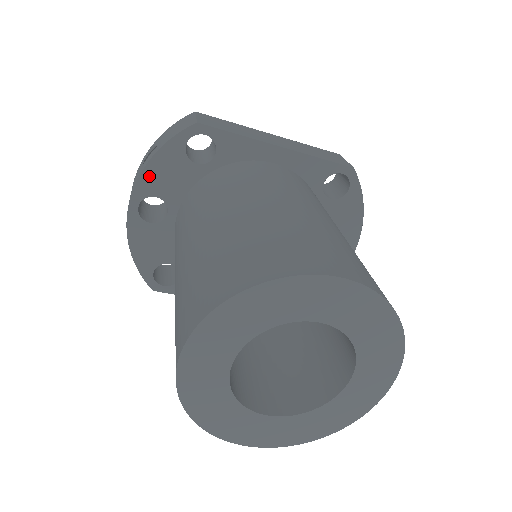
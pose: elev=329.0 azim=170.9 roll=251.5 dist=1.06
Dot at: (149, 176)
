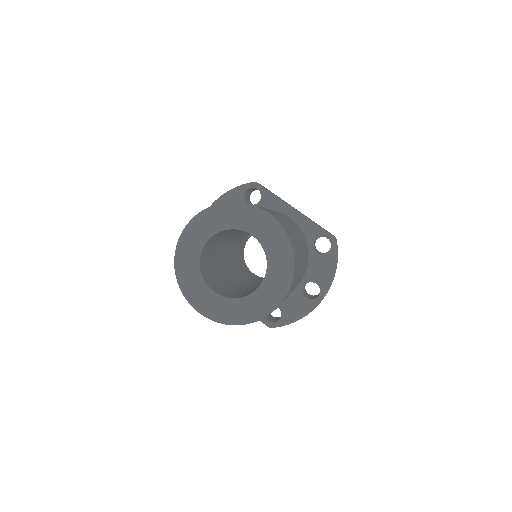
Dot at: (221, 201)
